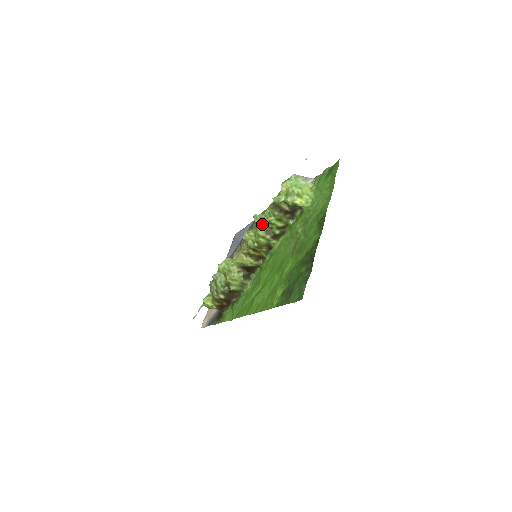
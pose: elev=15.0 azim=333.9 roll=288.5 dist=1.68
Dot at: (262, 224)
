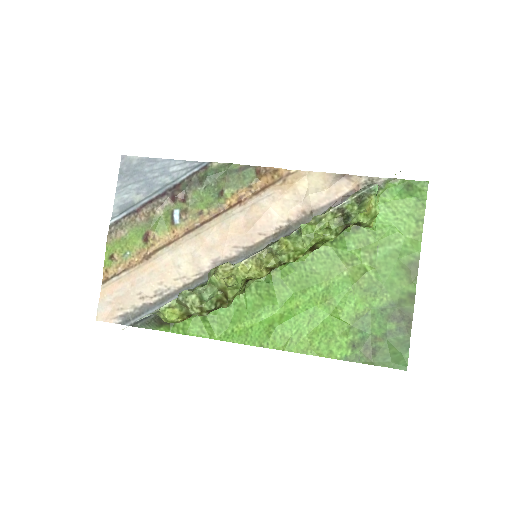
Dot at: (316, 242)
